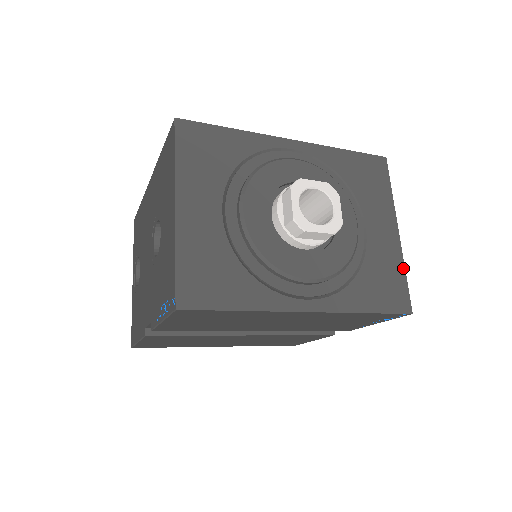
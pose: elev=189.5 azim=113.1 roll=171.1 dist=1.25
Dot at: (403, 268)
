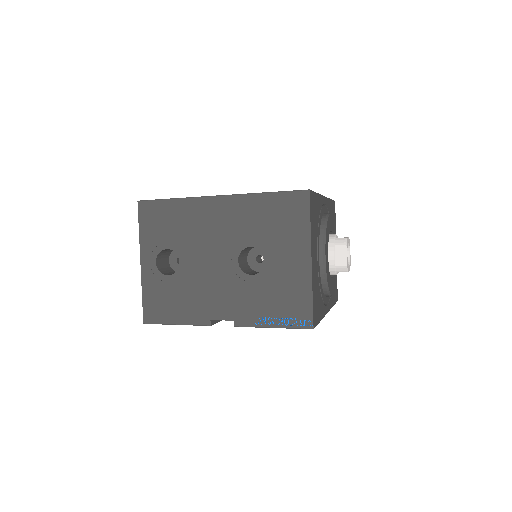
Dot at: occluded
